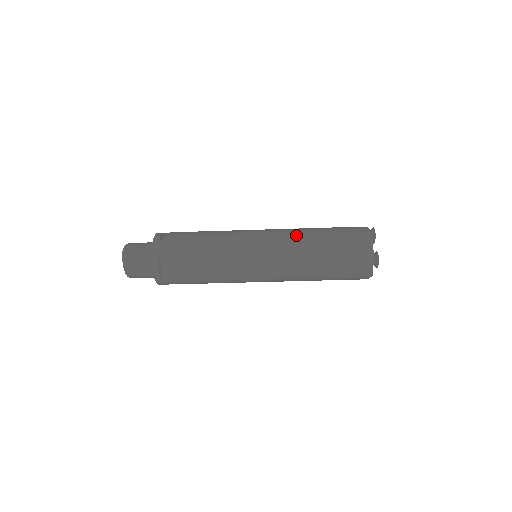
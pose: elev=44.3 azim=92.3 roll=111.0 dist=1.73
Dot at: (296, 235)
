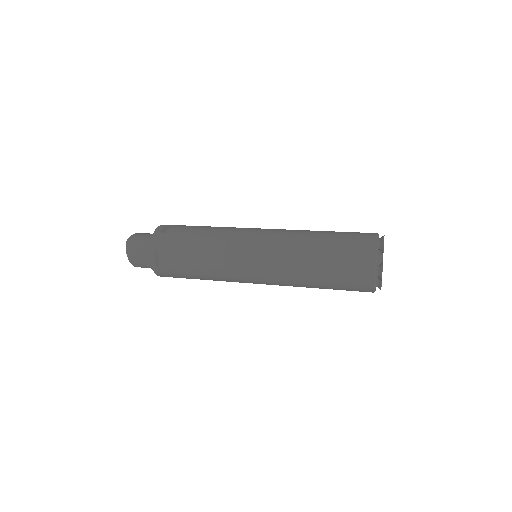
Dot at: (294, 237)
